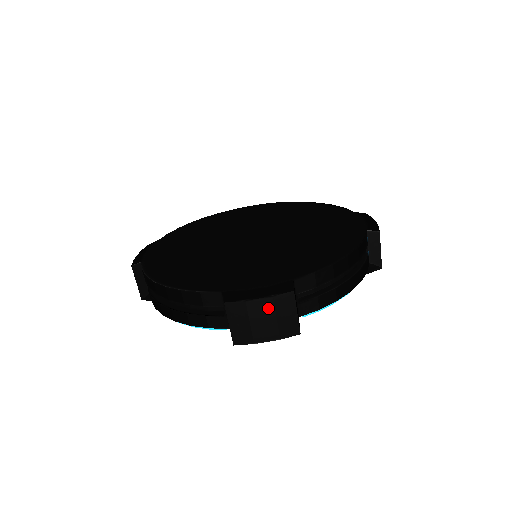
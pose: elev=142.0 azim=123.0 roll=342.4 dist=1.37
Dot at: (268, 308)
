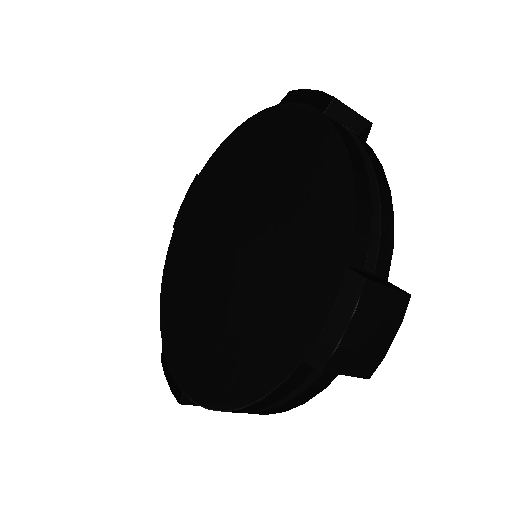
Dot at: (363, 322)
